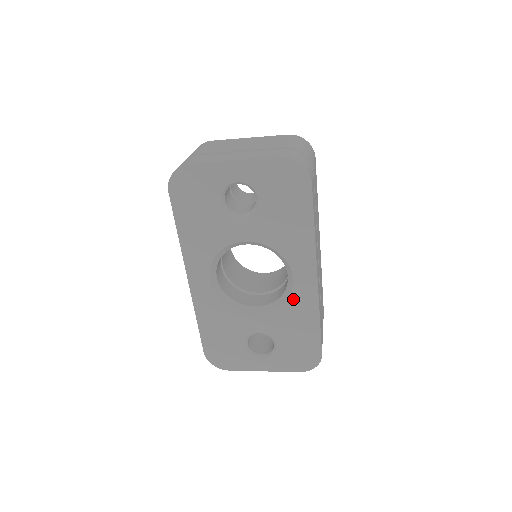
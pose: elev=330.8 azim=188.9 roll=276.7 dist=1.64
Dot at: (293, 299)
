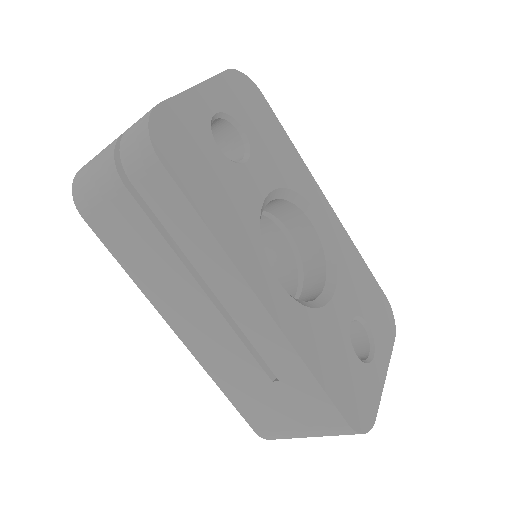
Dot at: (335, 244)
